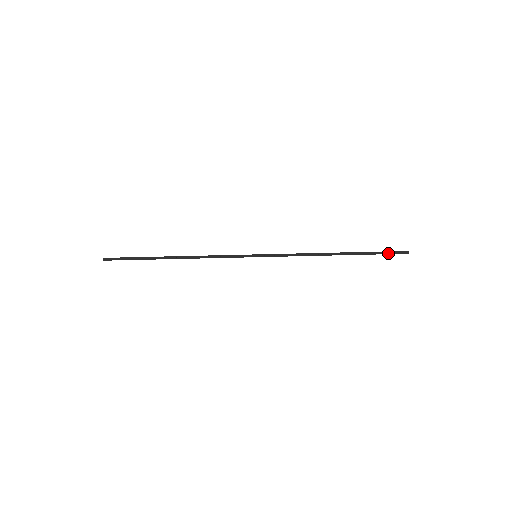
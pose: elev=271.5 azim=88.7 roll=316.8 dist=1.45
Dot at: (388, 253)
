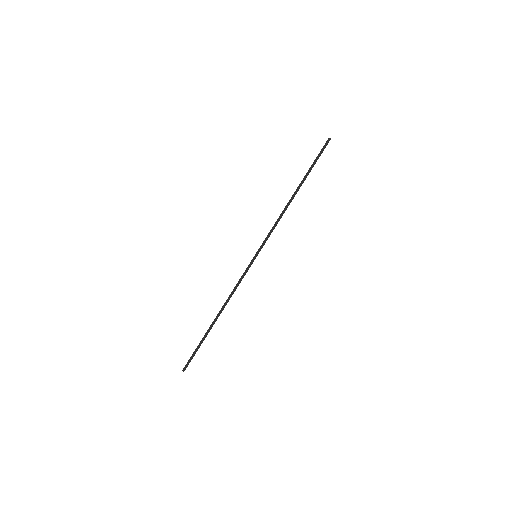
Dot at: (320, 155)
